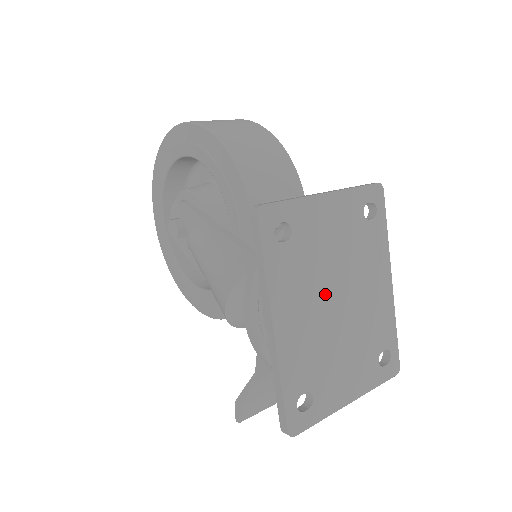
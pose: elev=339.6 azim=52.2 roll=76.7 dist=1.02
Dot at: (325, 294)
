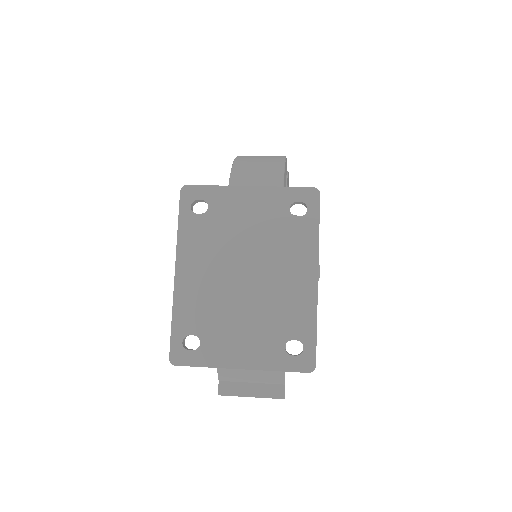
Dot at: (231, 264)
